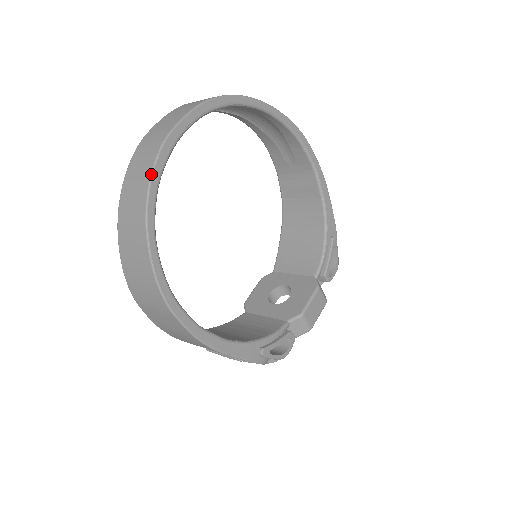
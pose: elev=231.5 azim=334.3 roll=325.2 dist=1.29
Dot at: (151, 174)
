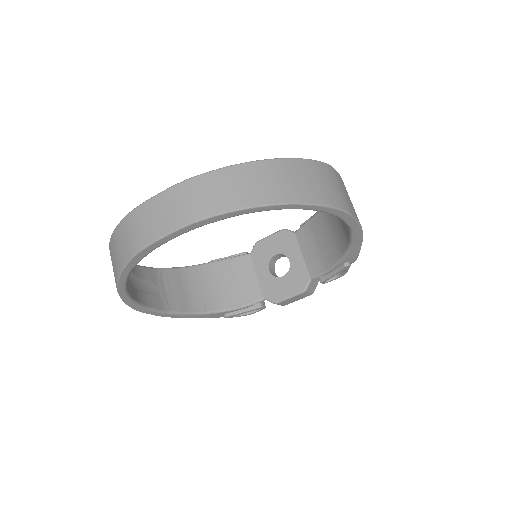
Dot at: (121, 270)
